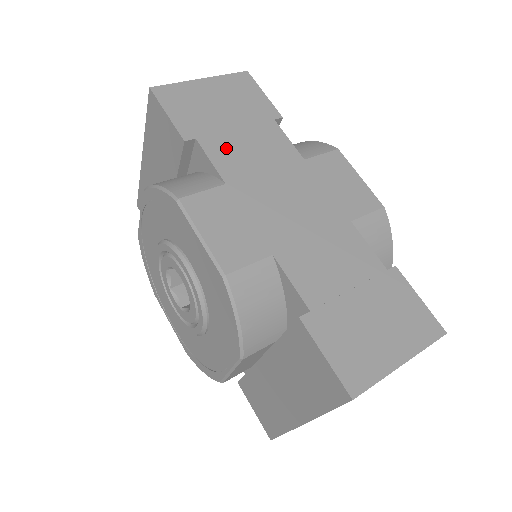
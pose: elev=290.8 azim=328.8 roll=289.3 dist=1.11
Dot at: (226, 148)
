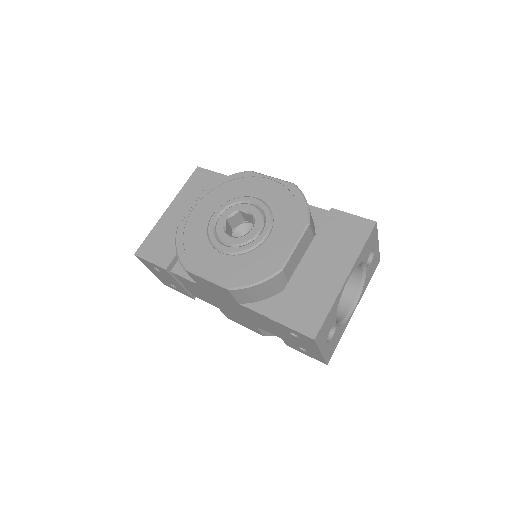
Dot at: occluded
